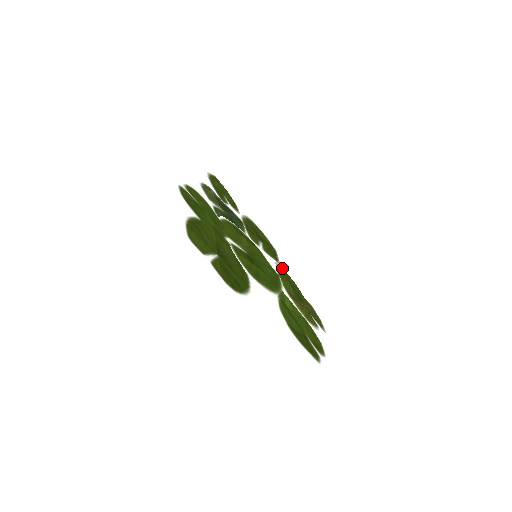
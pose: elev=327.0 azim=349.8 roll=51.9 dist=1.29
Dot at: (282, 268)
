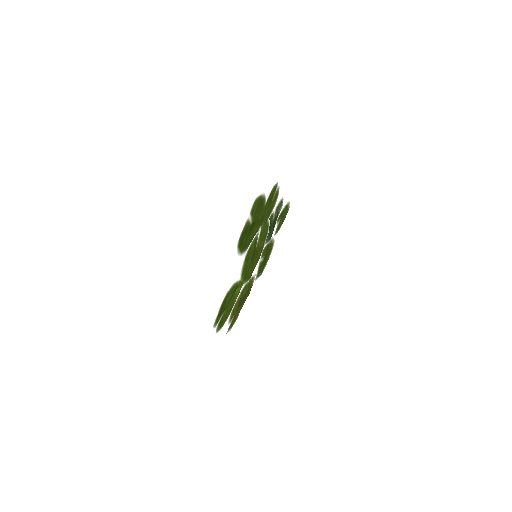
Dot at: occluded
